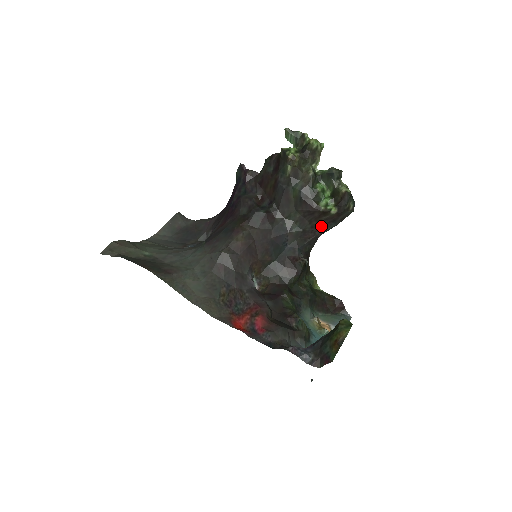
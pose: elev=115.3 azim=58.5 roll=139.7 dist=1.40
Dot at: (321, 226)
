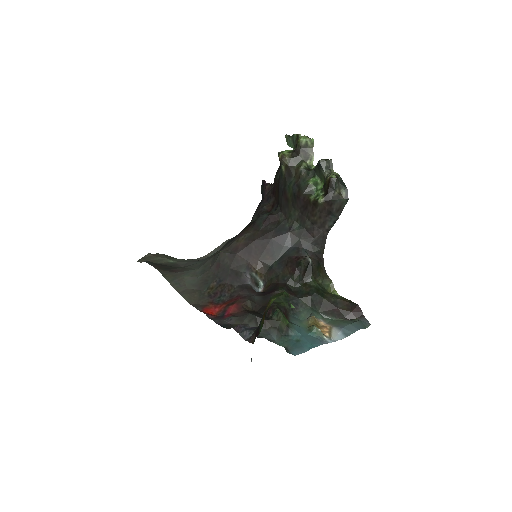
Dot at: (320, 221)
